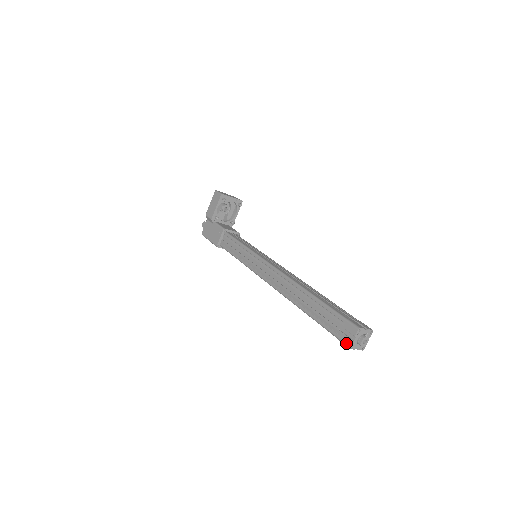
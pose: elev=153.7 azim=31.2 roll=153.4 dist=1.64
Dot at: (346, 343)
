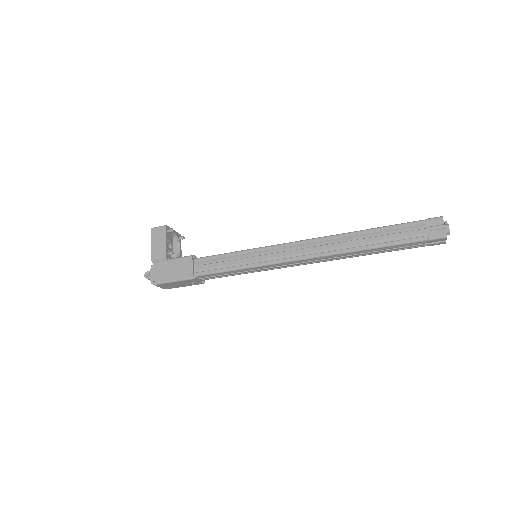
Dot at: (441, 235)
